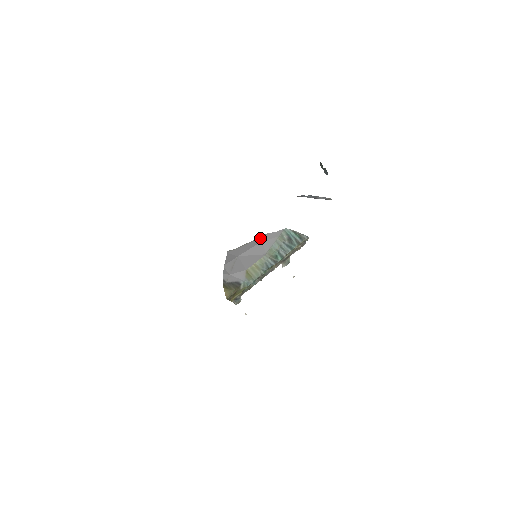
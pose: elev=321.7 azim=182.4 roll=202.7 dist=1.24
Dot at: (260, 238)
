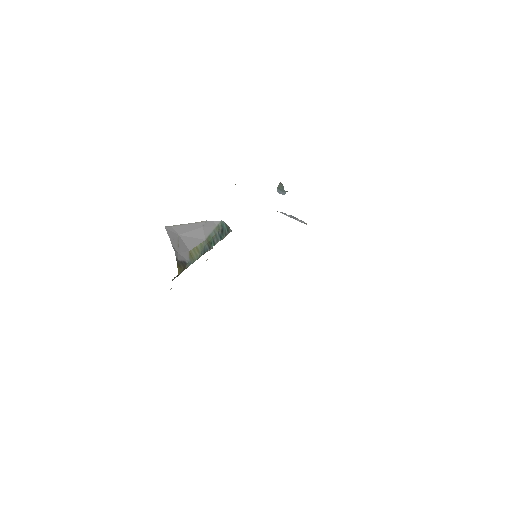
Dot at: (200, 223)
